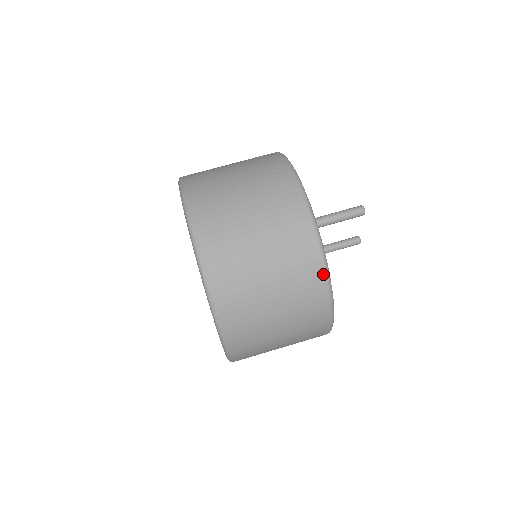
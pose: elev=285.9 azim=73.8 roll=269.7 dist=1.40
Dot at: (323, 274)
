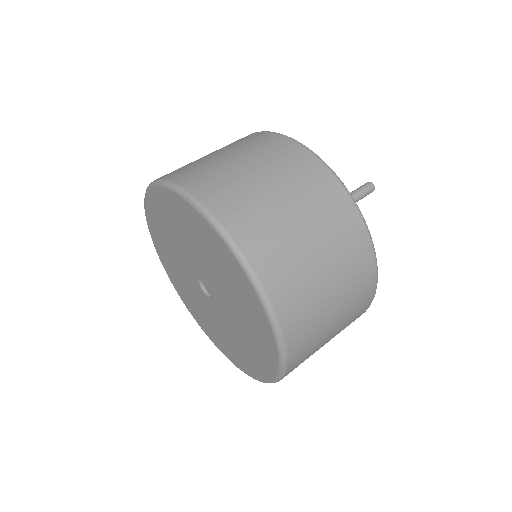
Dot at: (374, 268)
